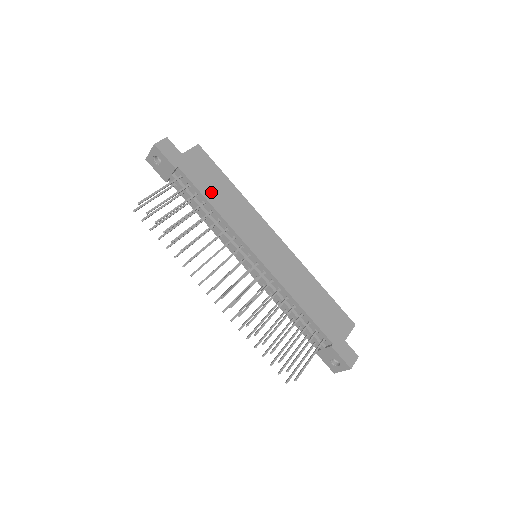
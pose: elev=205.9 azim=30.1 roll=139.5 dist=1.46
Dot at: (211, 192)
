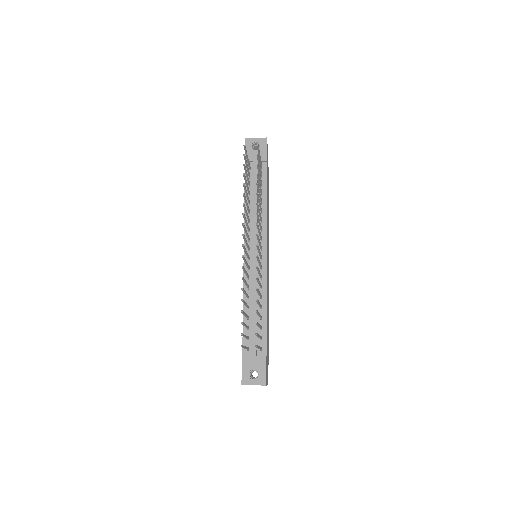
Dot at: (267, 194)
